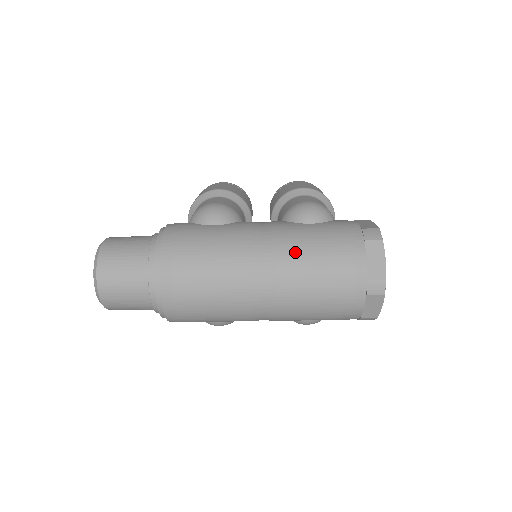
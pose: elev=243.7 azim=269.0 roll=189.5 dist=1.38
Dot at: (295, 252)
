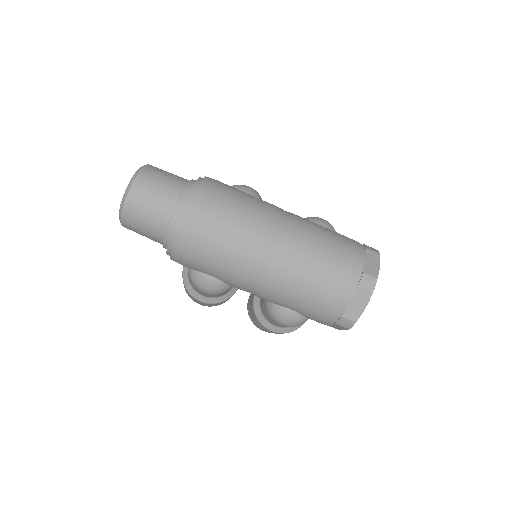
Dot at: (310, 229)
